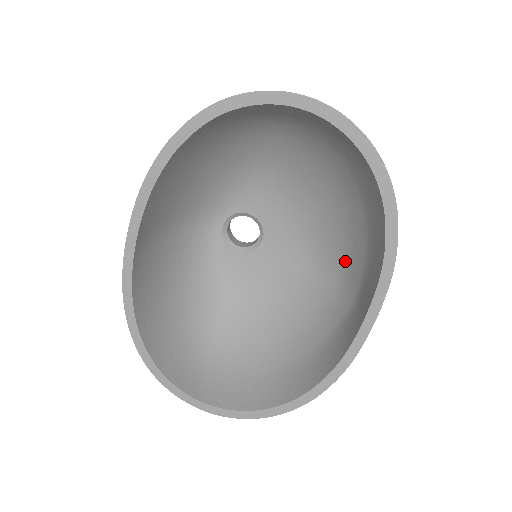
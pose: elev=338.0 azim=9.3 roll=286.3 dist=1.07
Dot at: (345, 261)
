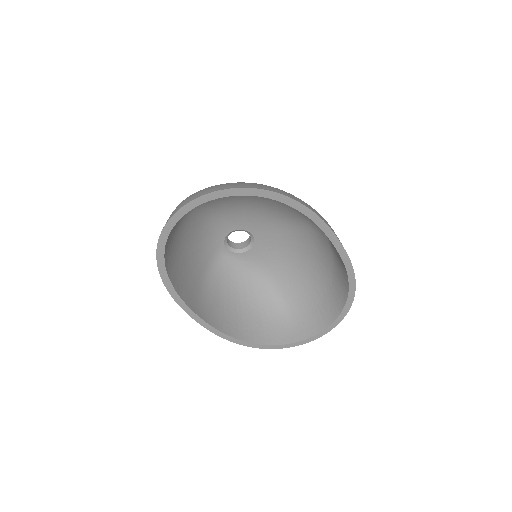
Dot at: (301, 215)
